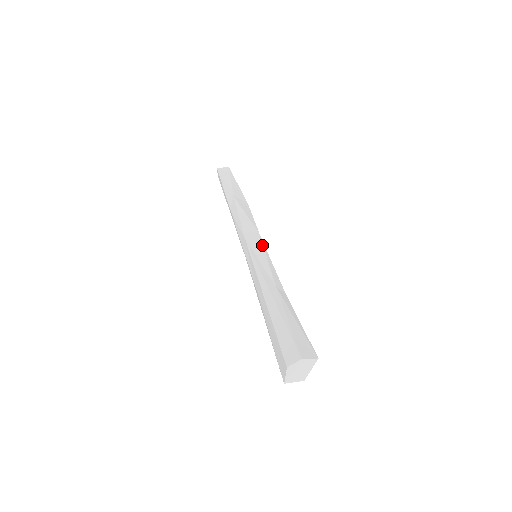
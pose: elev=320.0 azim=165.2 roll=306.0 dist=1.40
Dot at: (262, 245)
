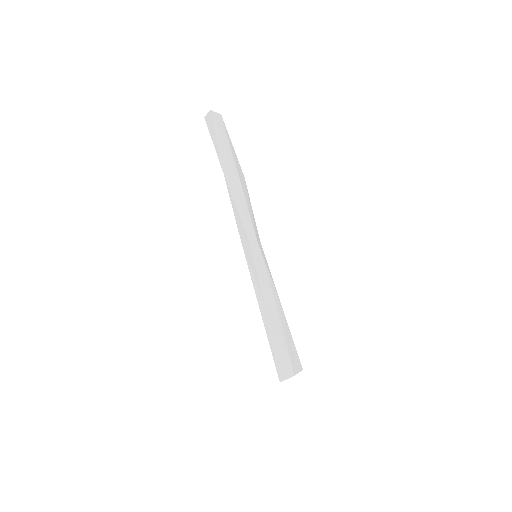
Dot at: (251, 255)
